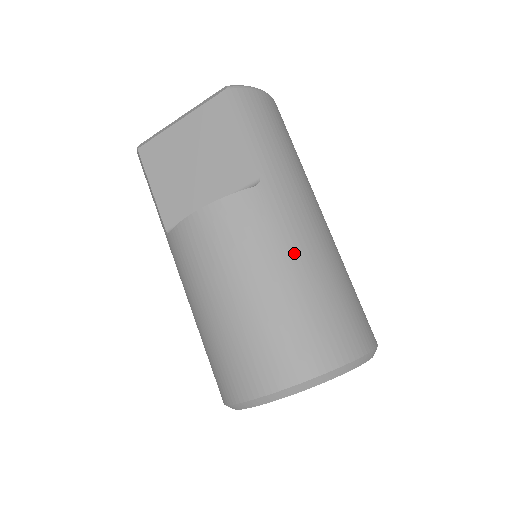
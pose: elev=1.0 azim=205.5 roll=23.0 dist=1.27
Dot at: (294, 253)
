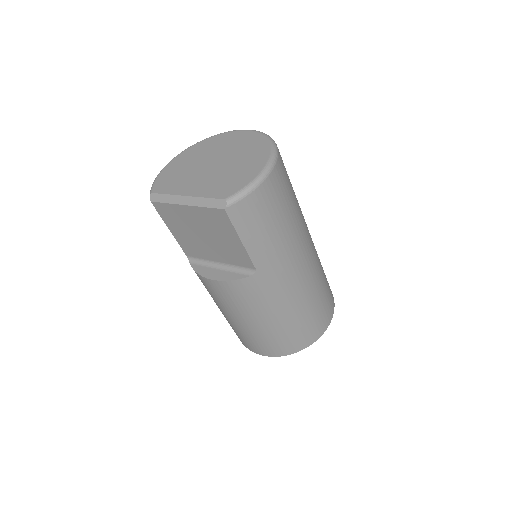
Dot at: (279, 307)
